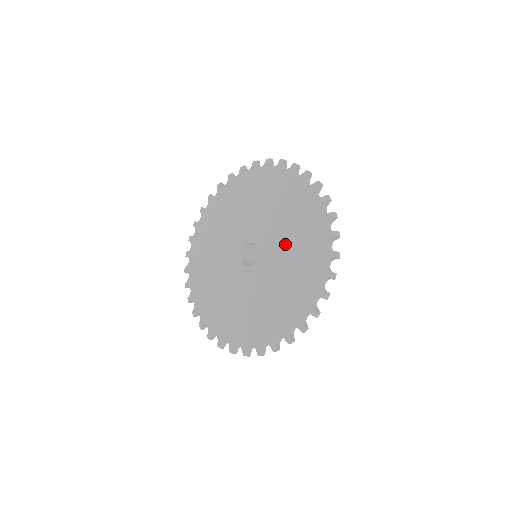
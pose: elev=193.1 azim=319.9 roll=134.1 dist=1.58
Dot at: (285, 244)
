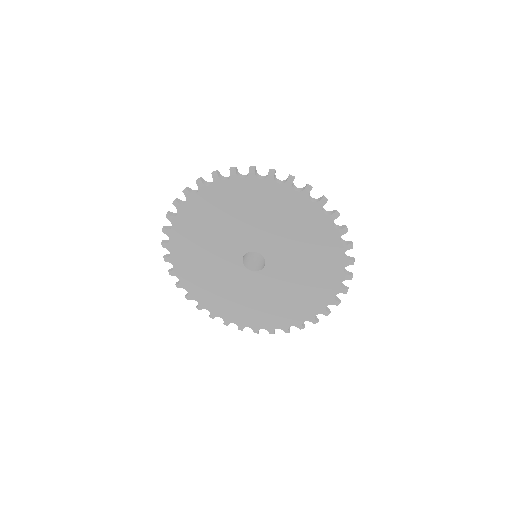
Dot at: (289, 286)
